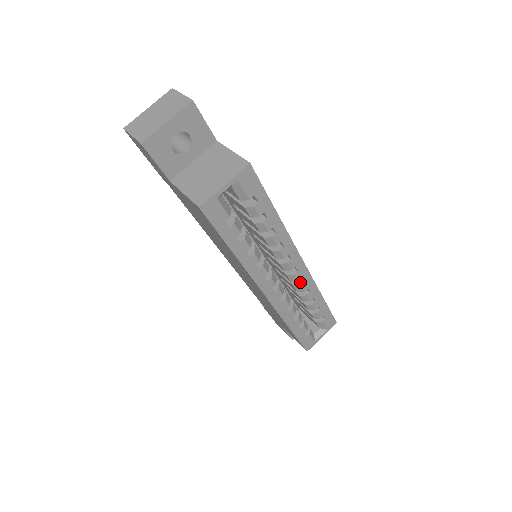
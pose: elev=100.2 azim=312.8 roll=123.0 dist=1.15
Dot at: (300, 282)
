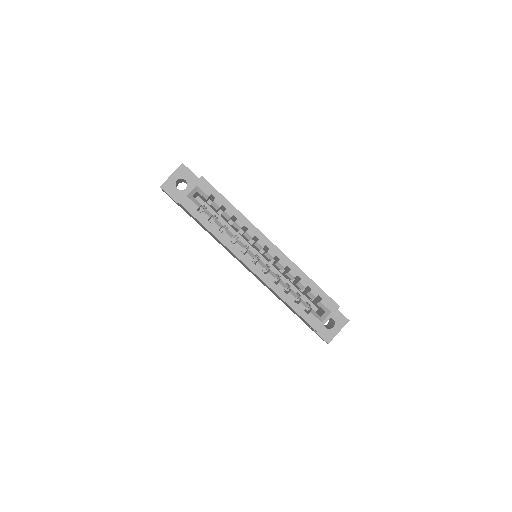
Dot at: (278, 261)
